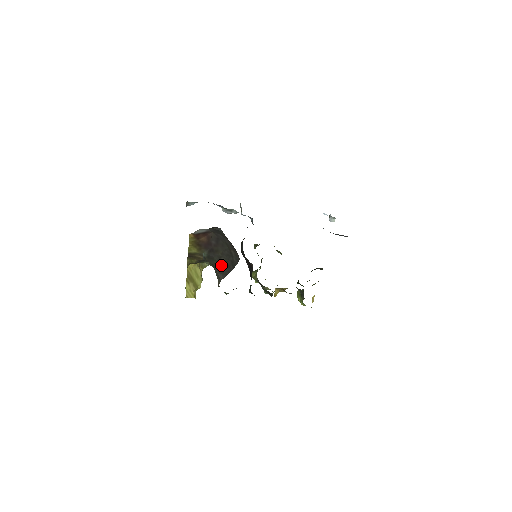
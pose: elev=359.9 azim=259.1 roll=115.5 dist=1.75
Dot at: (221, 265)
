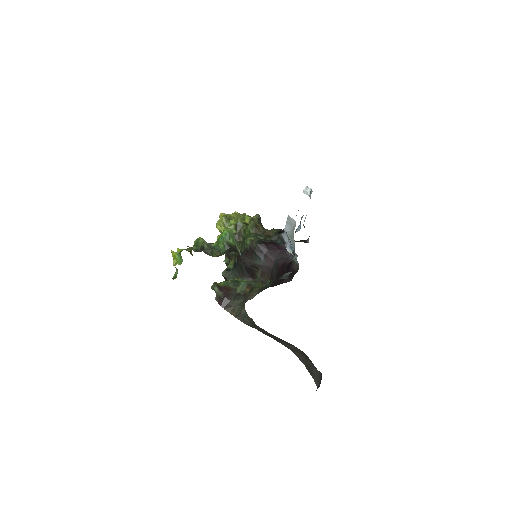
Dot at: (264, 331)
